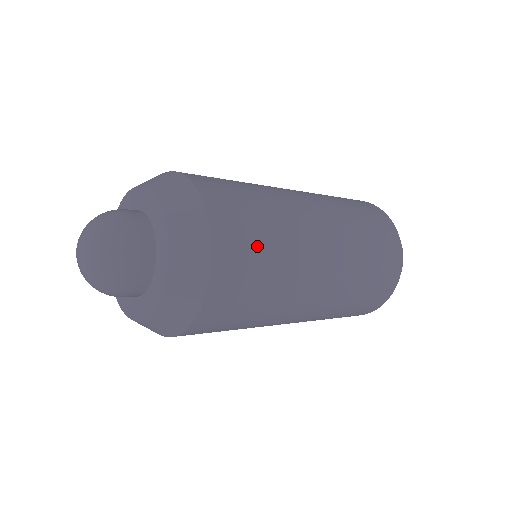
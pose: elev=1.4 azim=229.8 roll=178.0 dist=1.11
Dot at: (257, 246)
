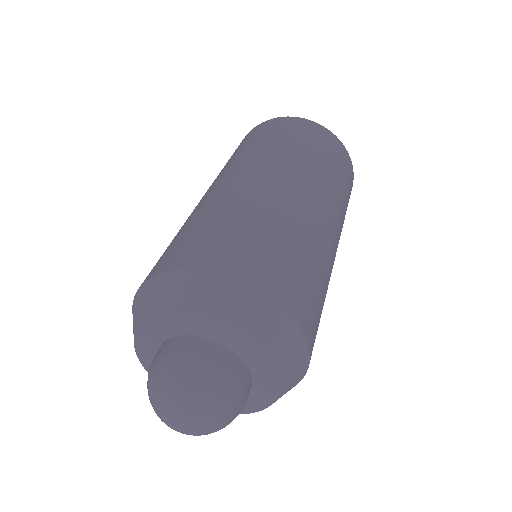
Dot at: (284, 254)
